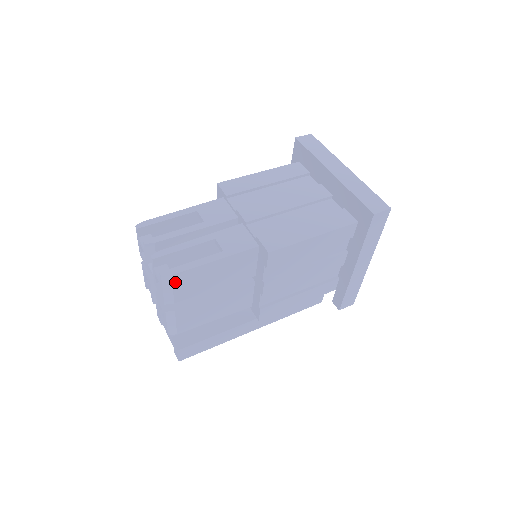
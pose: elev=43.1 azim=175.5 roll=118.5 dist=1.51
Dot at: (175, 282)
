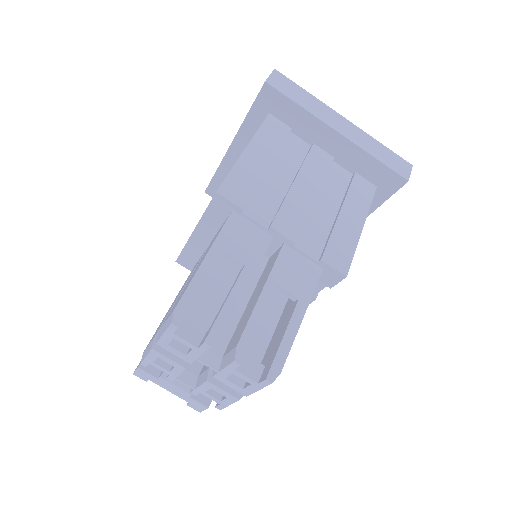
Dot at: occluded
